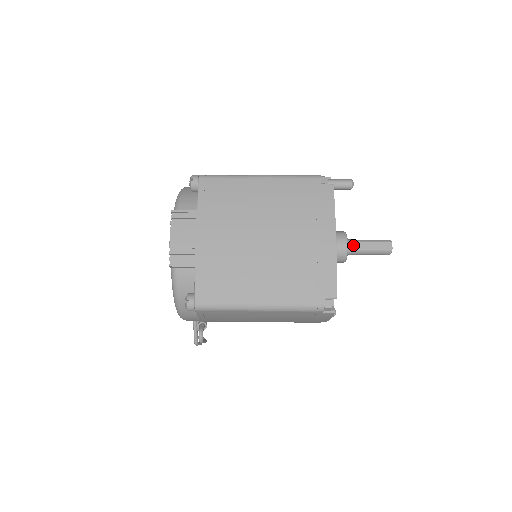
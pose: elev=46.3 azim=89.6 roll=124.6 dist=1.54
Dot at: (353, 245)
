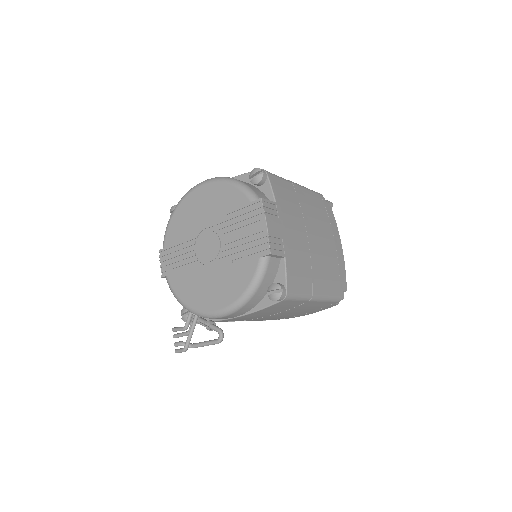
Dot at: occluded
